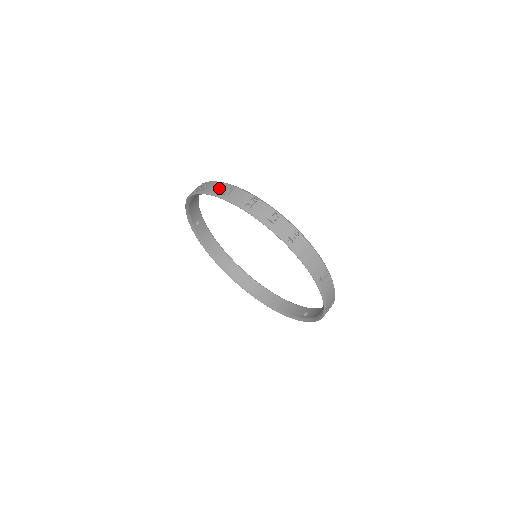
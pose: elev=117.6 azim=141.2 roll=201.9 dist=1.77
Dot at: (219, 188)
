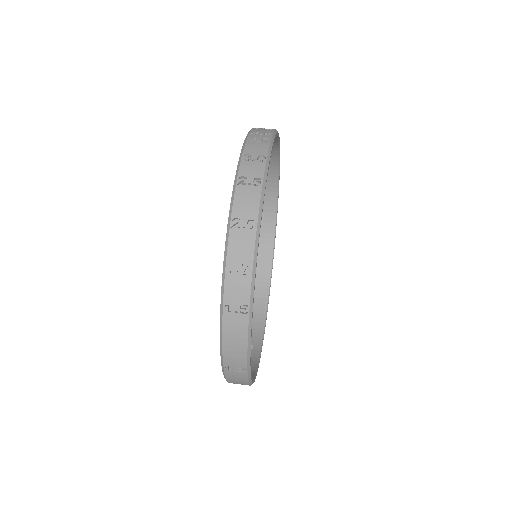
Dot at: (252, 164)
